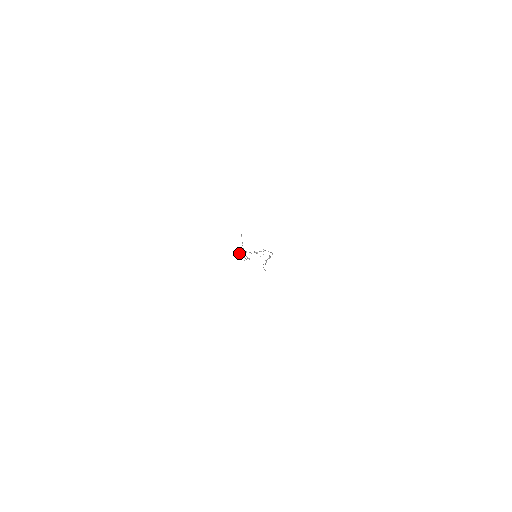
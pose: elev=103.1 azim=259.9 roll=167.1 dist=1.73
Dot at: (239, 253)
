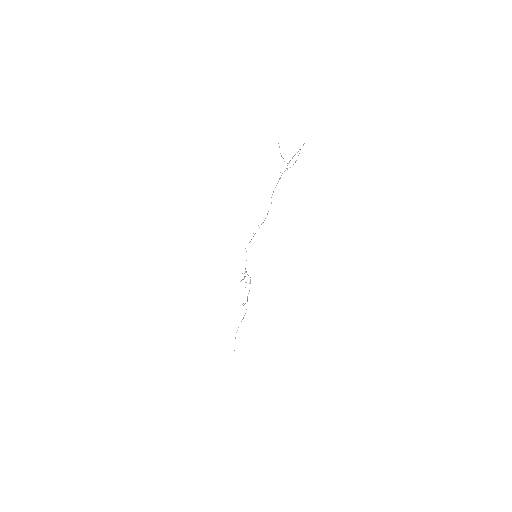
Dot at: (280, 178)
